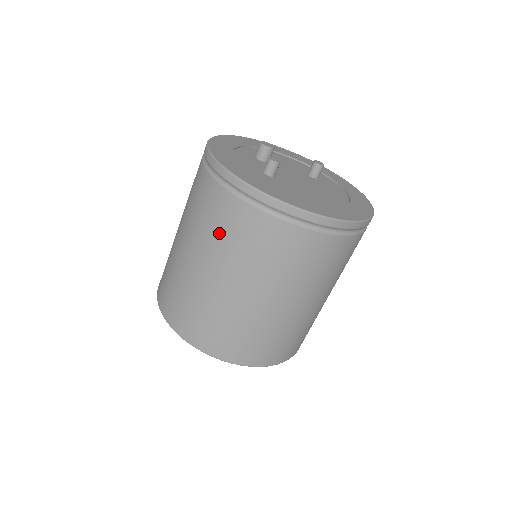
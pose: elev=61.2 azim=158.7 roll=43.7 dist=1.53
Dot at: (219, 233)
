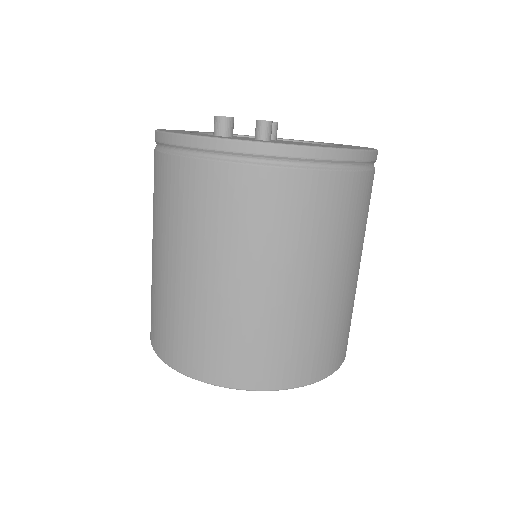
Dot at: (271, 227)
